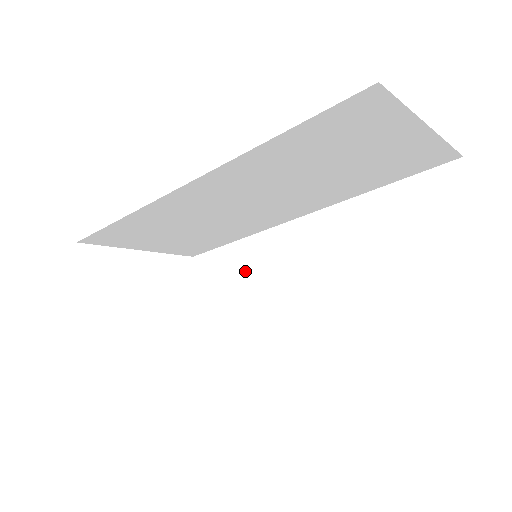
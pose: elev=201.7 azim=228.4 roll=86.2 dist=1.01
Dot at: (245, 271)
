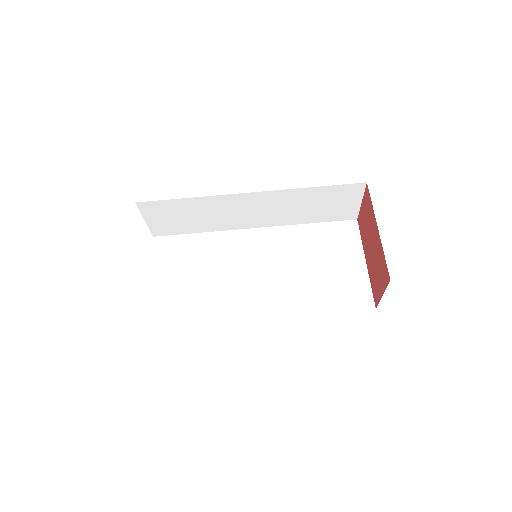
Dot at: occluded
